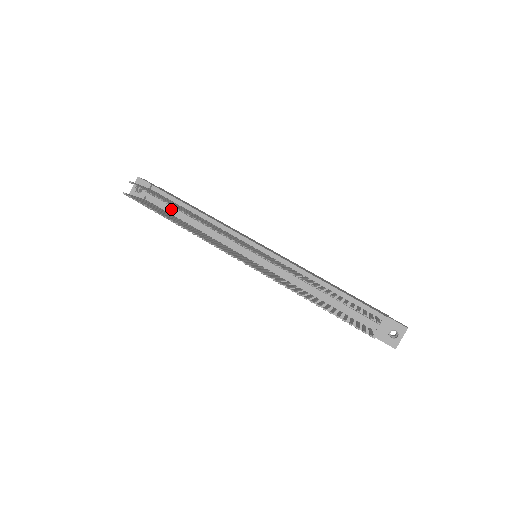
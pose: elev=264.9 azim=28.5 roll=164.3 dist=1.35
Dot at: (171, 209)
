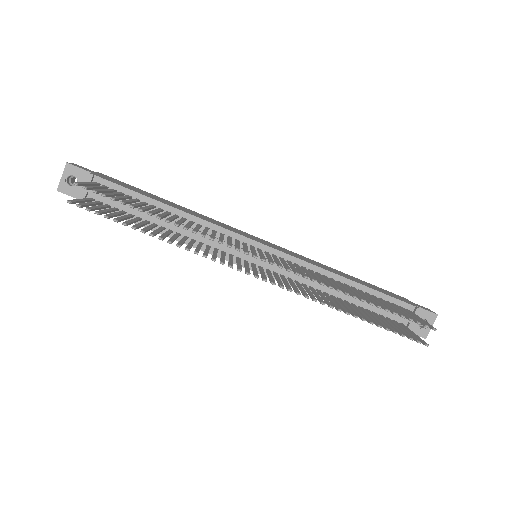
Dot at: (131, 208)
